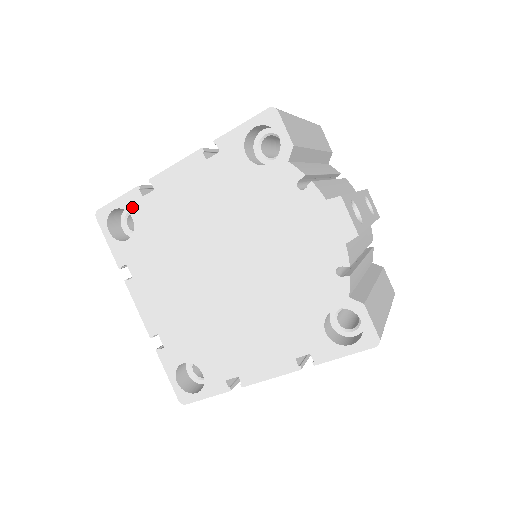
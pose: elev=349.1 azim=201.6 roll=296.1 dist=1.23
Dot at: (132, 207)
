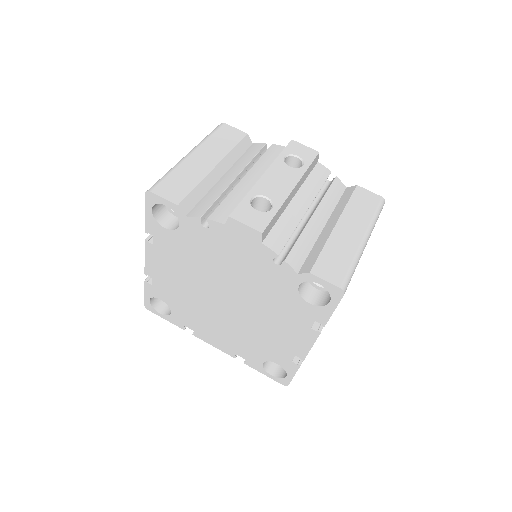
Dot at: (154, 294)
